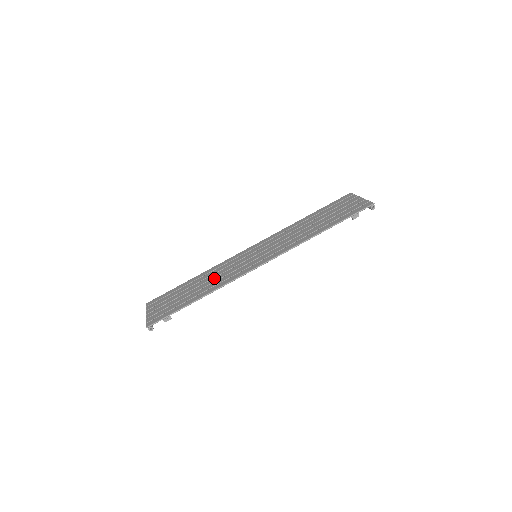
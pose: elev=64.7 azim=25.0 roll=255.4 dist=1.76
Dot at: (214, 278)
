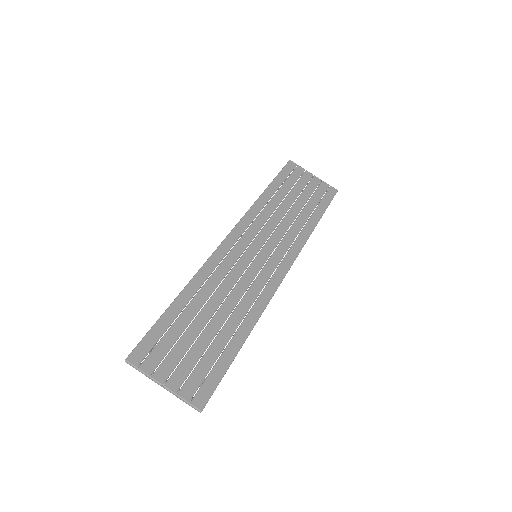
Dot at: (229, 298)
